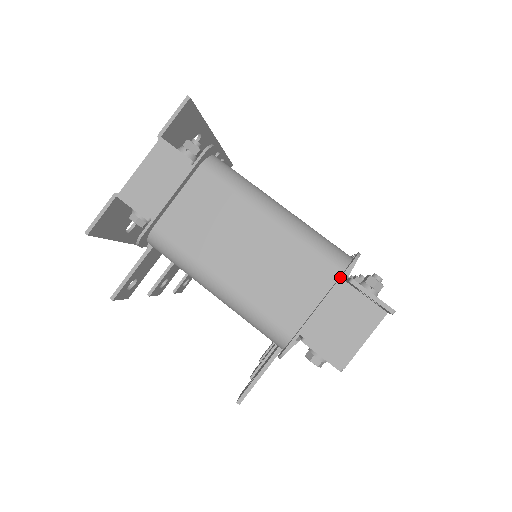
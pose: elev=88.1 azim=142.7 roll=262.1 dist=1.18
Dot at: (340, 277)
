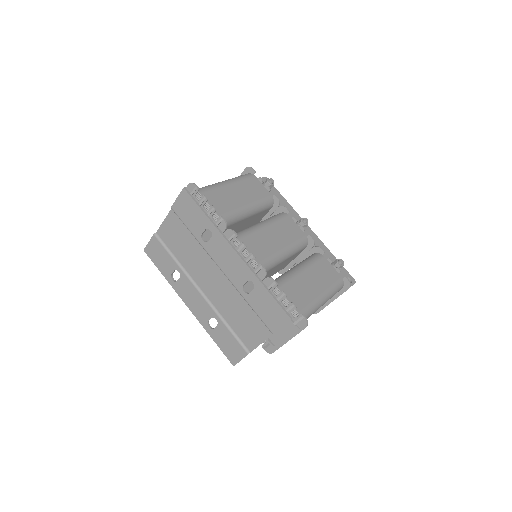
Dot at: occluded
